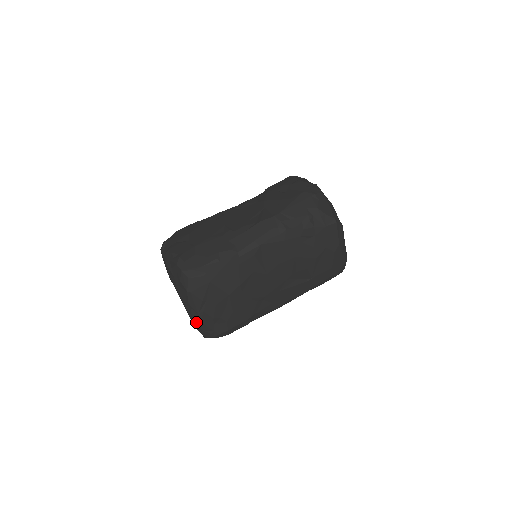
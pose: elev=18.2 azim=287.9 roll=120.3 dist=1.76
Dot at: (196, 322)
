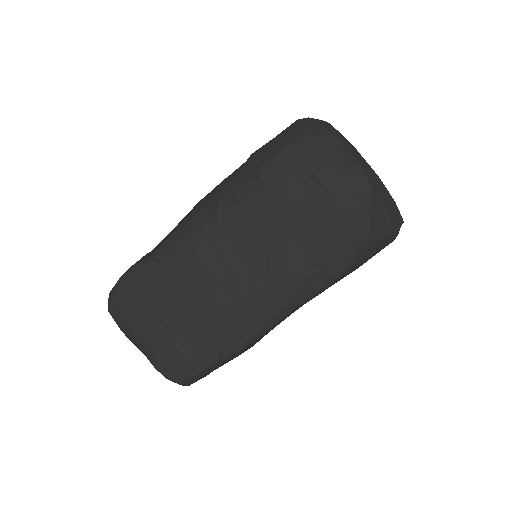
Dot at: occluded
